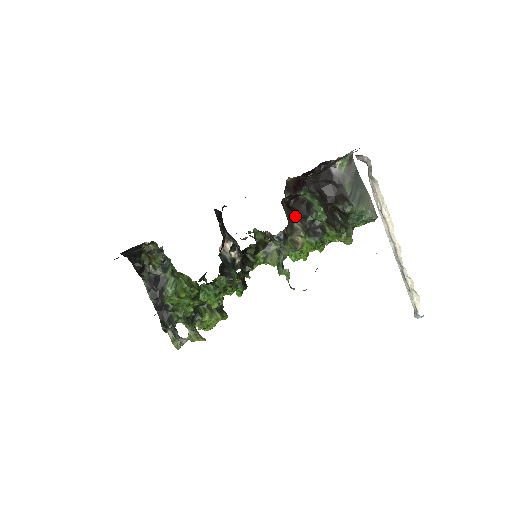
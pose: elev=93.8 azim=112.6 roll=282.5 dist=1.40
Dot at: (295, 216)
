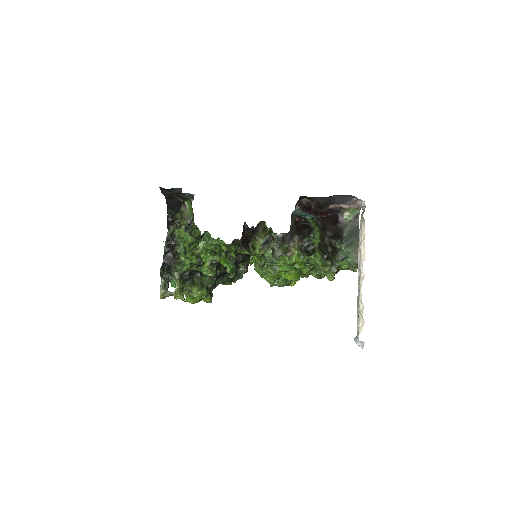
Dot at: (297, 233)
